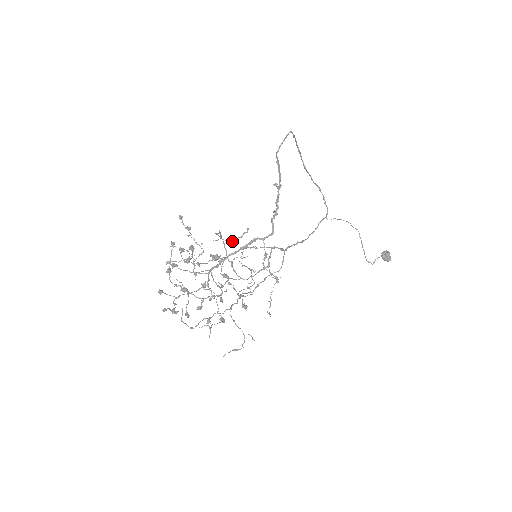
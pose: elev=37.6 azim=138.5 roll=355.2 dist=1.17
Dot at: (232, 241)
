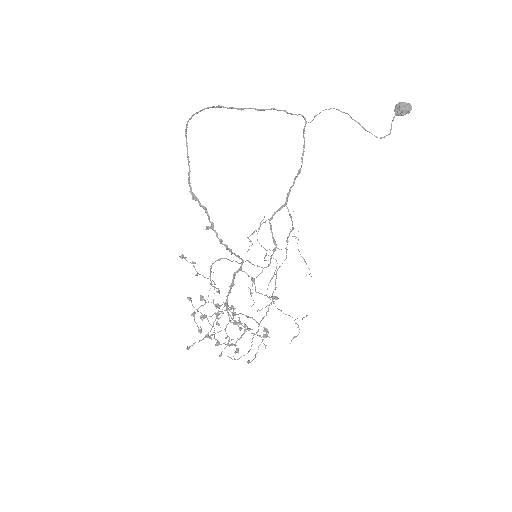
Dot at: occluded
